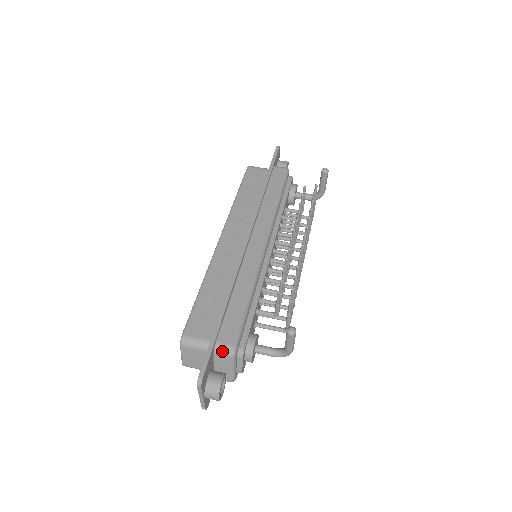
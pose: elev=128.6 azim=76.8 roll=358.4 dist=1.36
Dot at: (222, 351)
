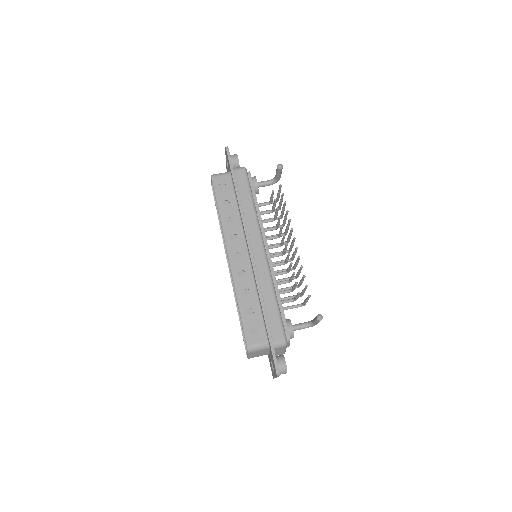
Dot at: (279, 346)
